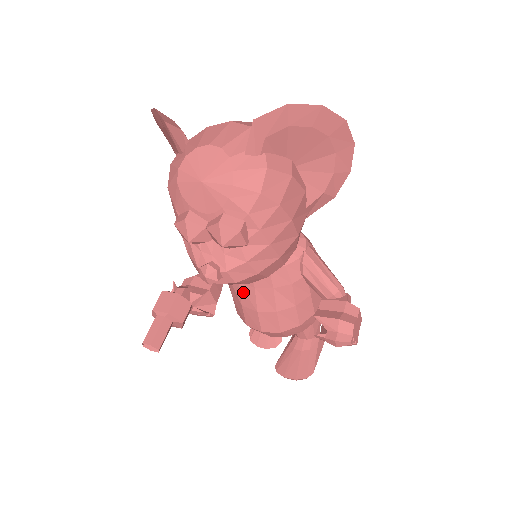
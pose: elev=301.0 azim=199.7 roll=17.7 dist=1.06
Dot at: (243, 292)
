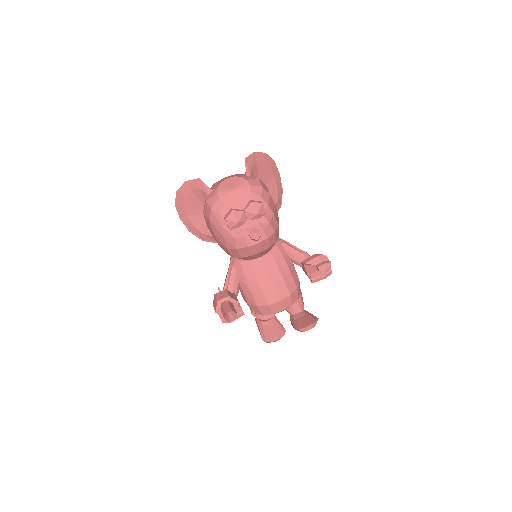
Dot at: (260, 278)
